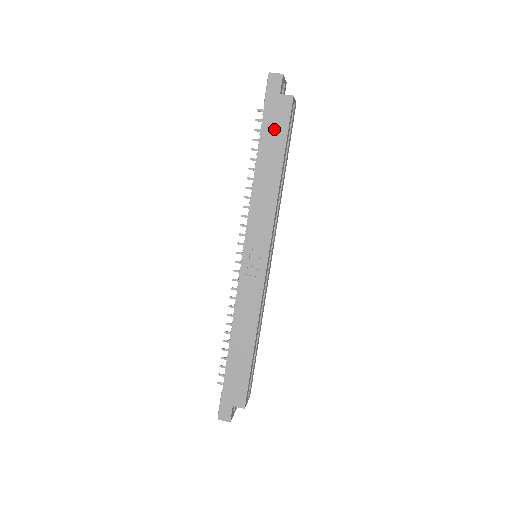
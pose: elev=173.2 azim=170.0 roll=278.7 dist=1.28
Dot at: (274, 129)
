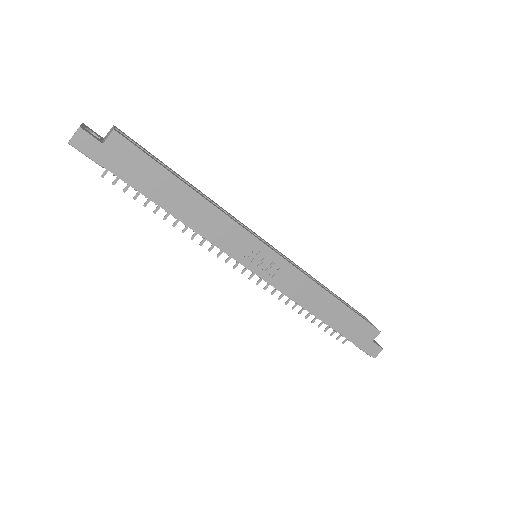
Dot at: (140, 173)
